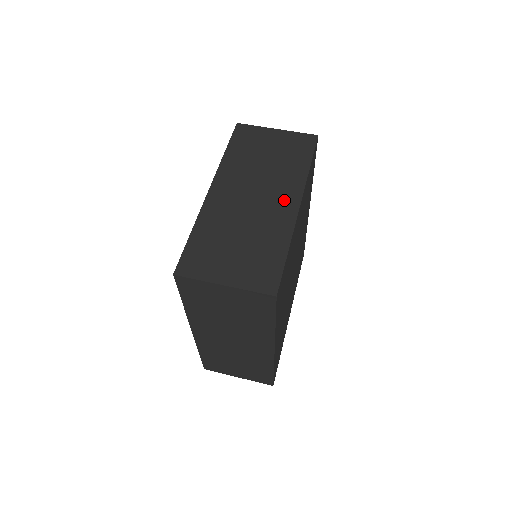
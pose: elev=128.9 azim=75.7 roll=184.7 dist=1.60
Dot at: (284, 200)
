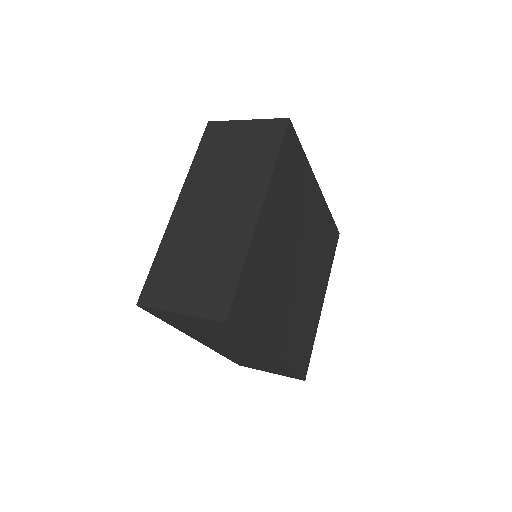
Dot at: (245, 207)
